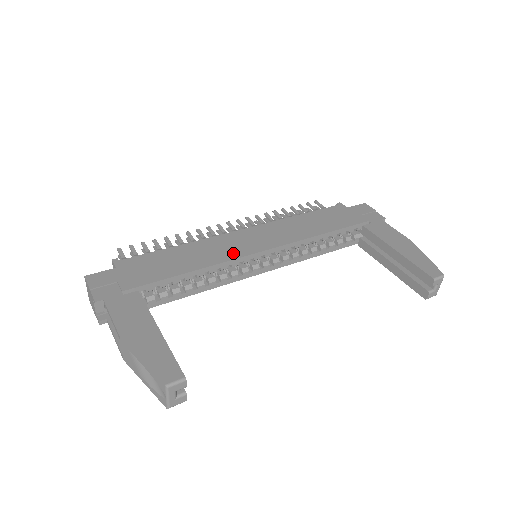
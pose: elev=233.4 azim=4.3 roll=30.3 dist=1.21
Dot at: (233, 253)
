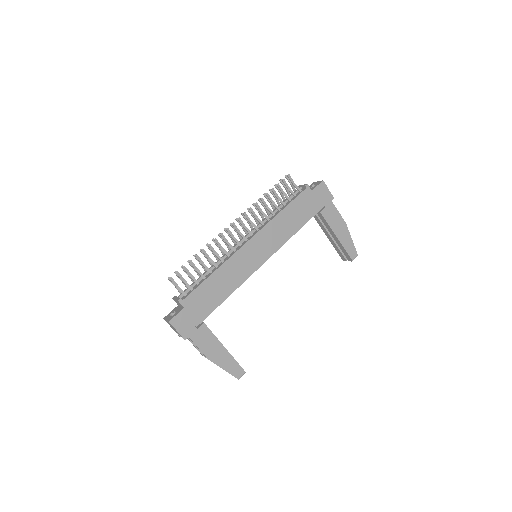
Dot at: (248, 271)
